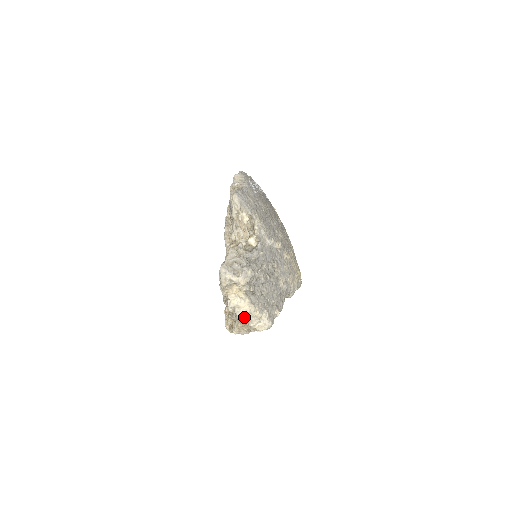
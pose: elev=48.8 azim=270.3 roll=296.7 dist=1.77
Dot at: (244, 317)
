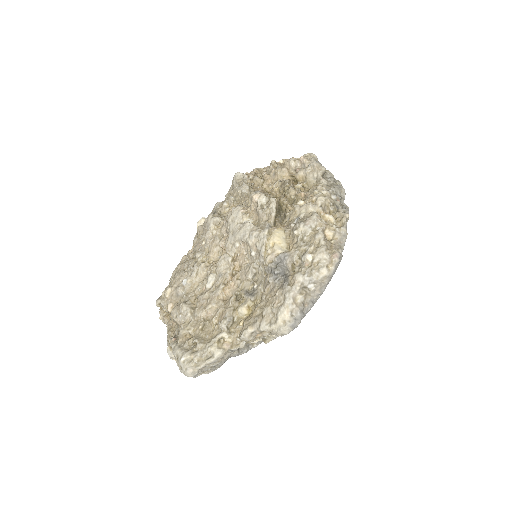
Dot at: occluded
